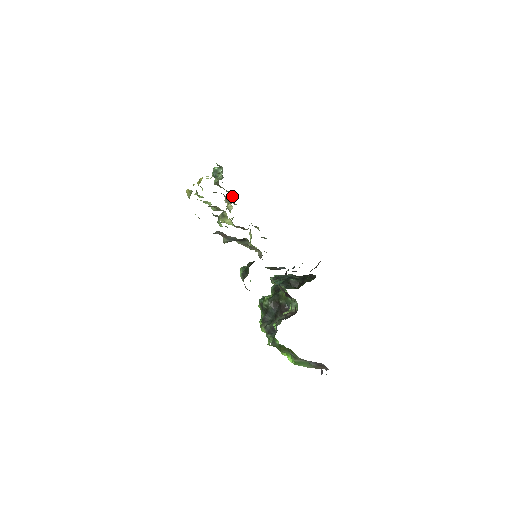
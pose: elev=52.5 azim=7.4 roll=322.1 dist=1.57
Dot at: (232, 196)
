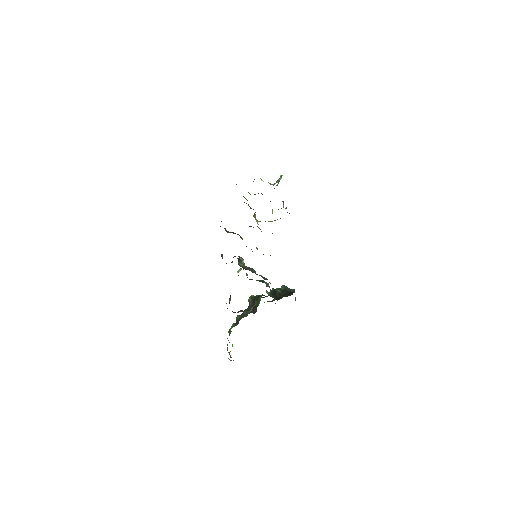
Dot at: (283, 204)
